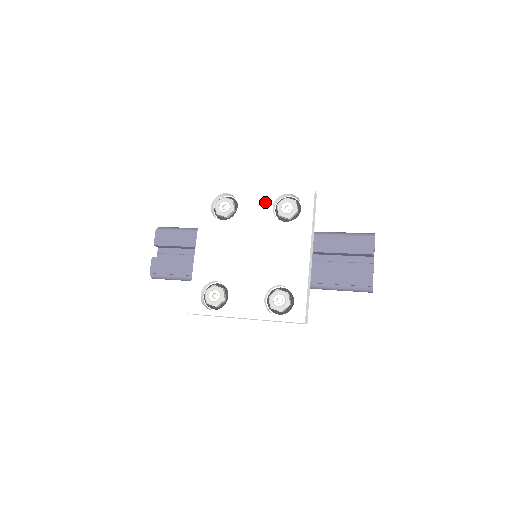
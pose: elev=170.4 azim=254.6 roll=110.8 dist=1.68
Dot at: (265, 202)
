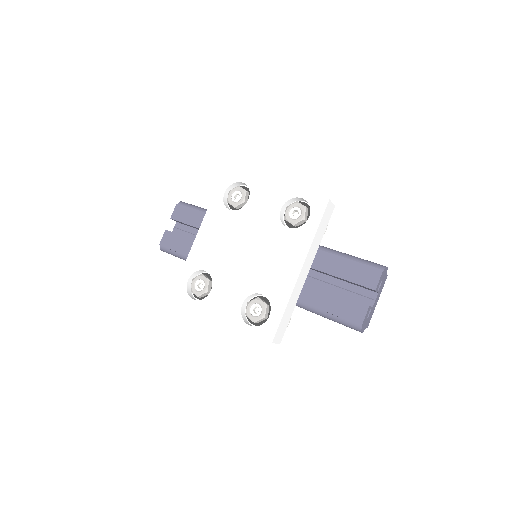
Dot at: (275, 201)
